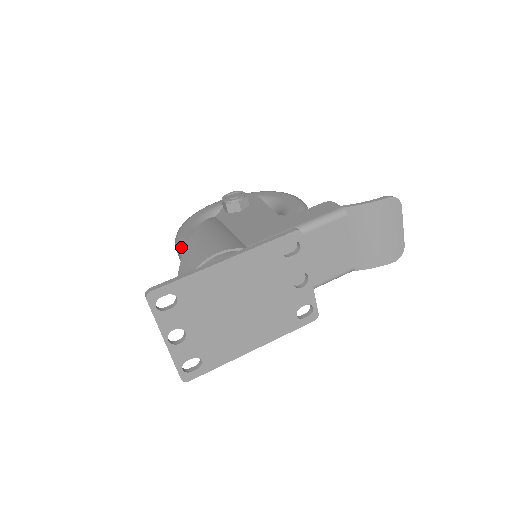
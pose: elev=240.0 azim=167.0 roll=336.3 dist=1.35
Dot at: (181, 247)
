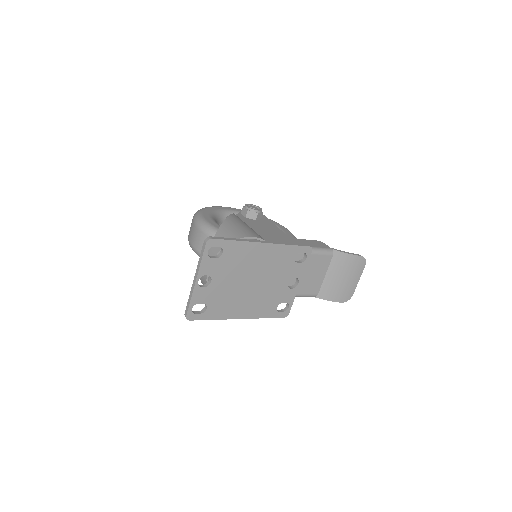
Dot at: (204, 224)
